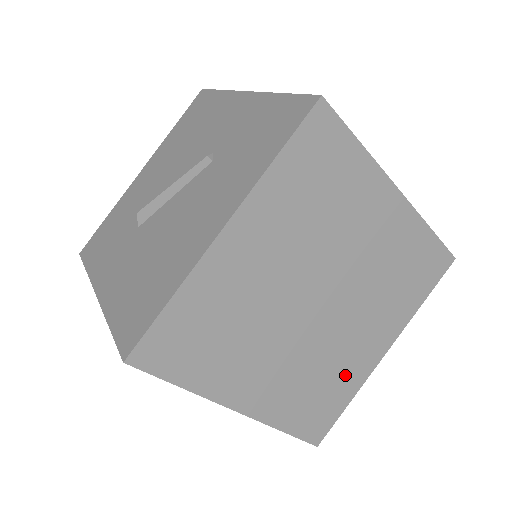
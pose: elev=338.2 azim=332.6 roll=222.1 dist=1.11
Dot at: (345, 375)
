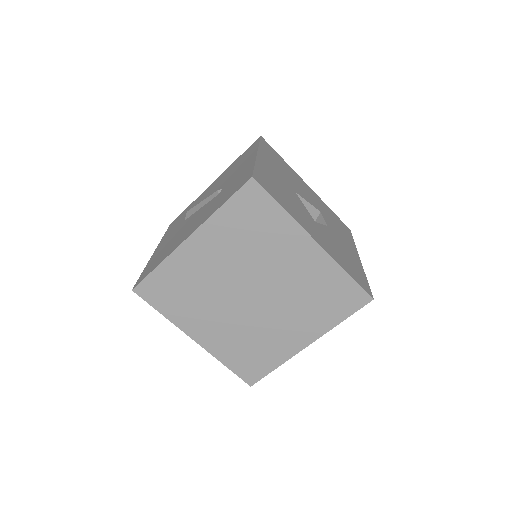
Dot at: (273, 348)
